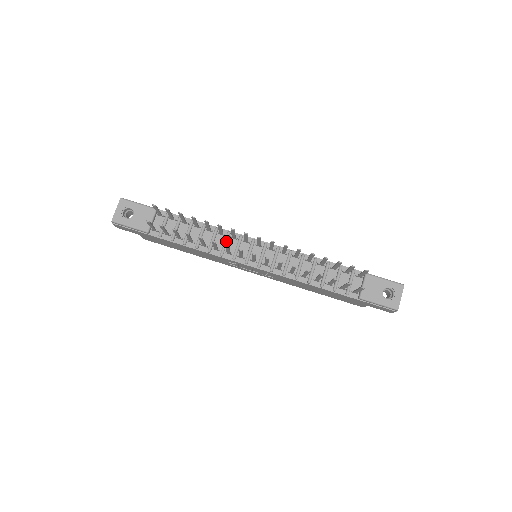
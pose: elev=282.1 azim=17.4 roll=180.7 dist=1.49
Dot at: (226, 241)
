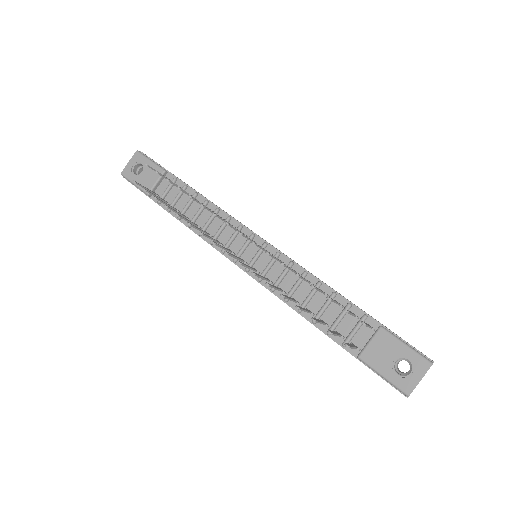
Dot at: (221, 227)
